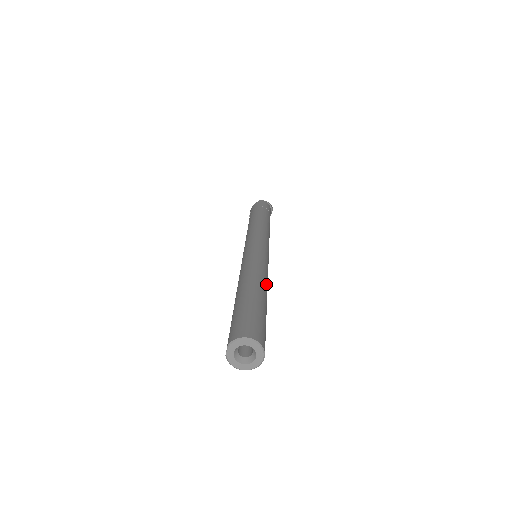
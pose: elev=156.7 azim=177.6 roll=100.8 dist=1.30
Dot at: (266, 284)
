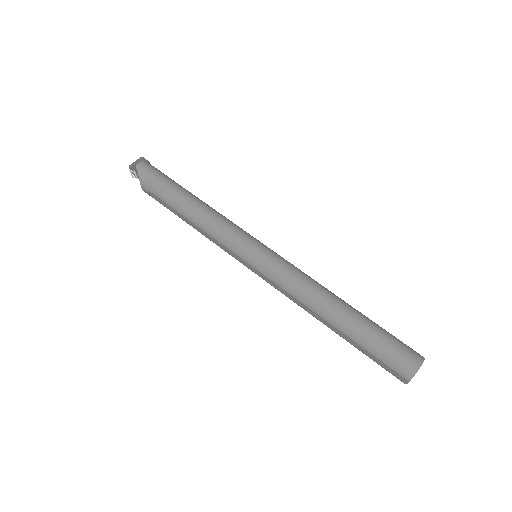
Dot at: (328, 290)
